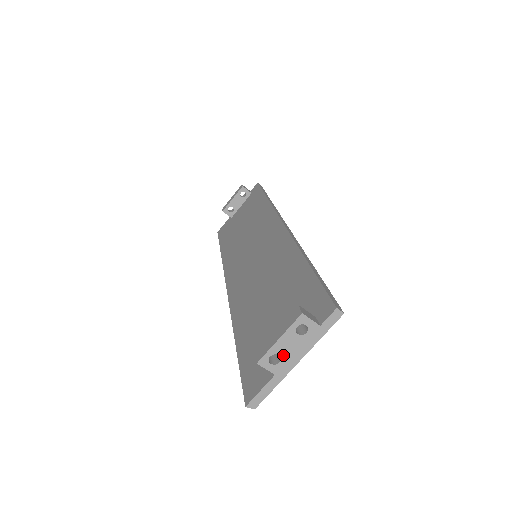
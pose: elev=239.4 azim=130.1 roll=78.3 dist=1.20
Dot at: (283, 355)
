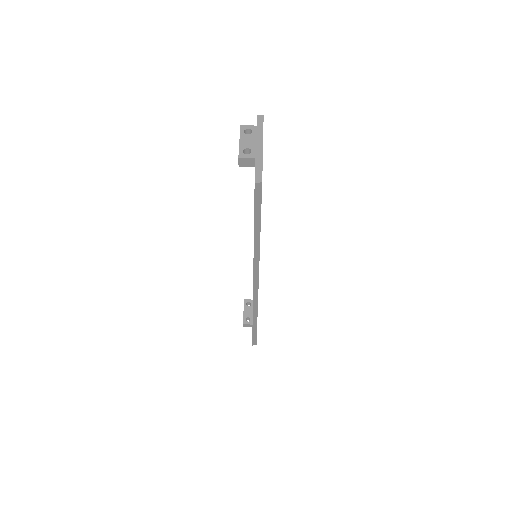
Dot at: (250, 147)
